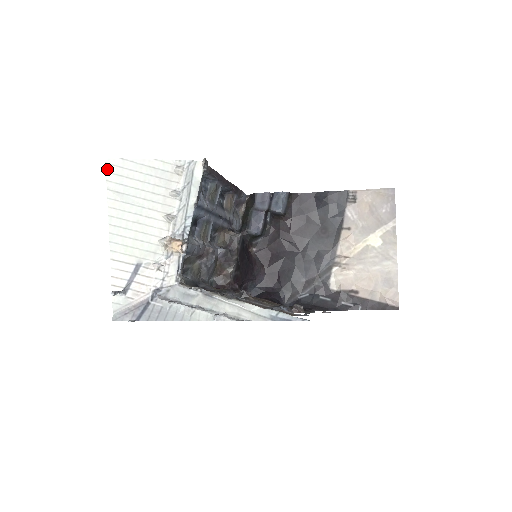
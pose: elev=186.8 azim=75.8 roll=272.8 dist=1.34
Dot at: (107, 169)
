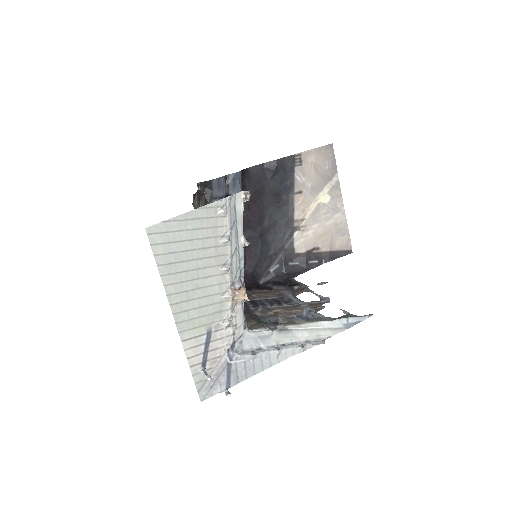
Dot at: (150, 241)
